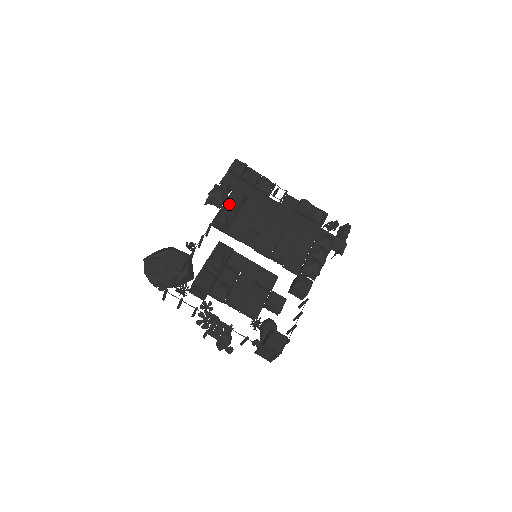
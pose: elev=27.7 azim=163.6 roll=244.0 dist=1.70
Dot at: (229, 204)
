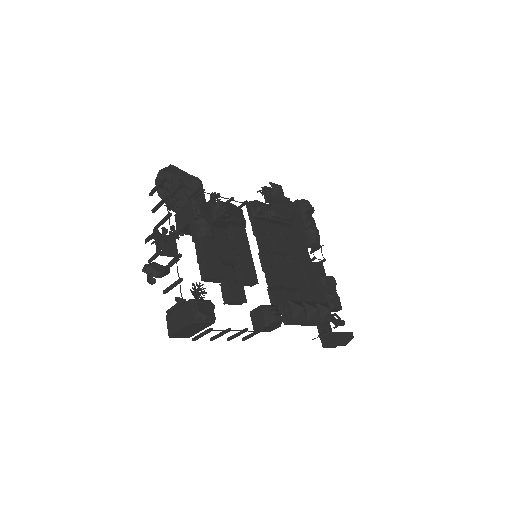
Dot at: (276, 207)
